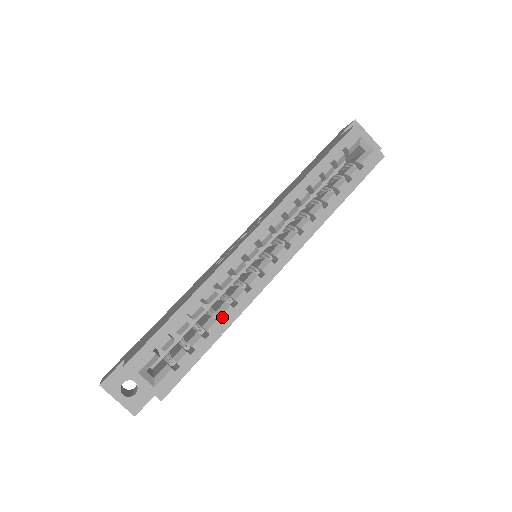
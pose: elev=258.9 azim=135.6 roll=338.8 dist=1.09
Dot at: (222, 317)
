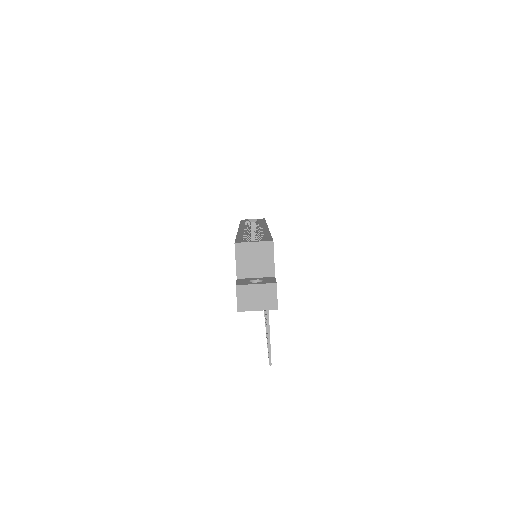
Dot at: occluded
